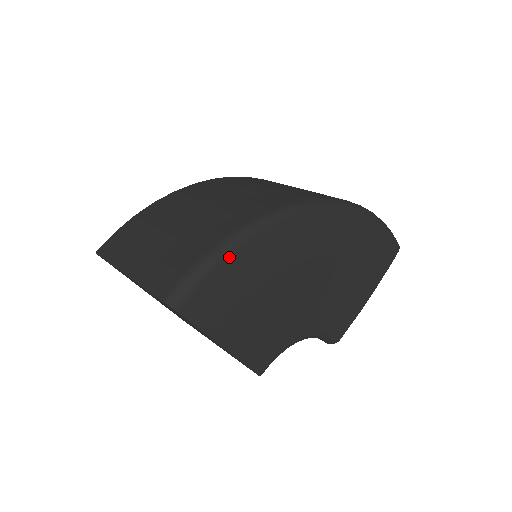
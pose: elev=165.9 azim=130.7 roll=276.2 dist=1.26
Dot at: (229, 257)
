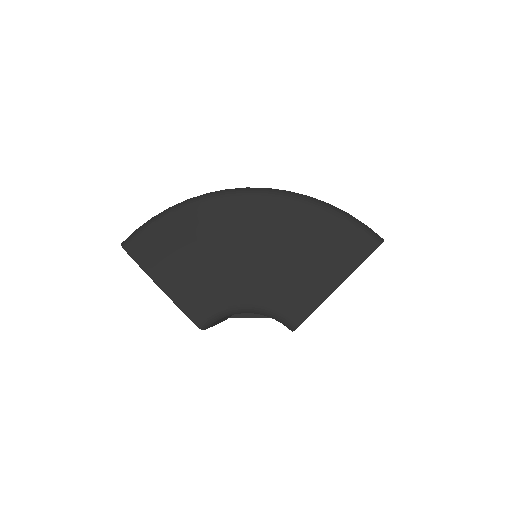
Dot at: (161, 219)
